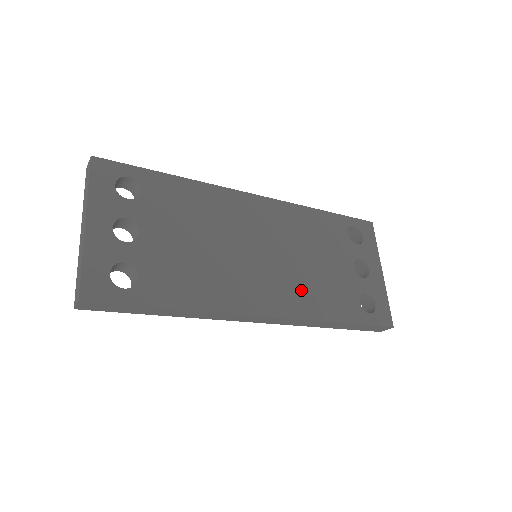
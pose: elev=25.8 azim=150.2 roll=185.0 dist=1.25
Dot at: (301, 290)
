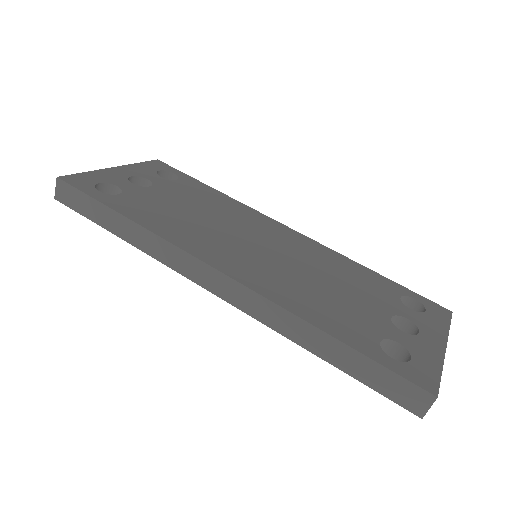
Dot at: (288, 285)
